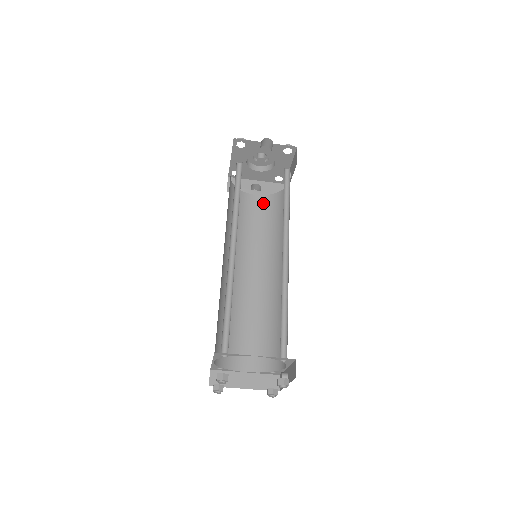
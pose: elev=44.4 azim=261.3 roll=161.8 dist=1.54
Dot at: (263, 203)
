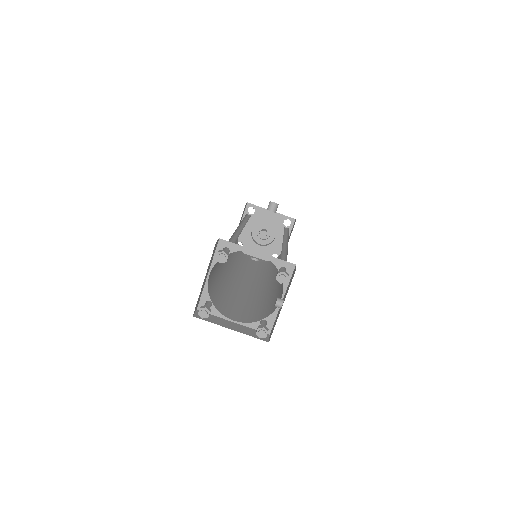
Dot at: (260, 264)
